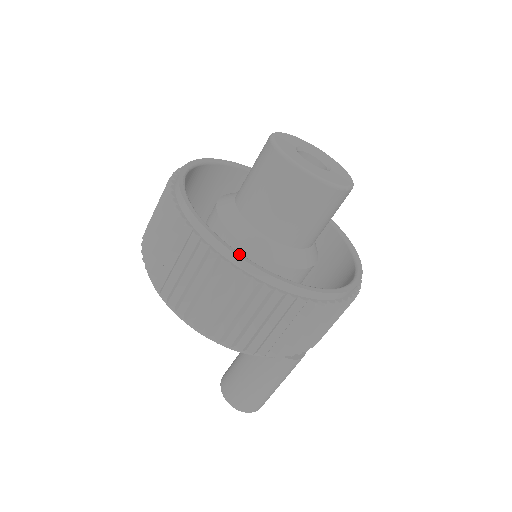
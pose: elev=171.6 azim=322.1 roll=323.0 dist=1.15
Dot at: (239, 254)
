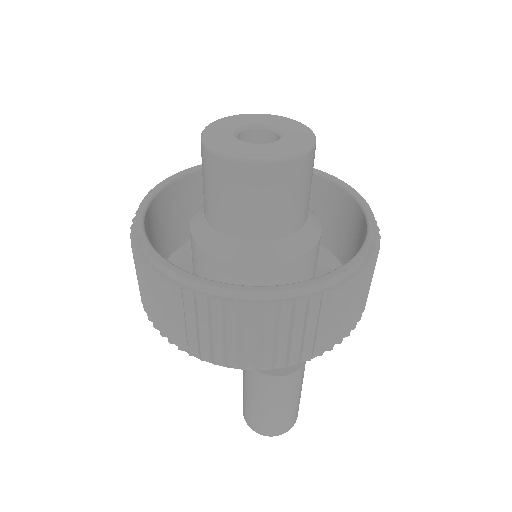
Dot at: (151, 249)
